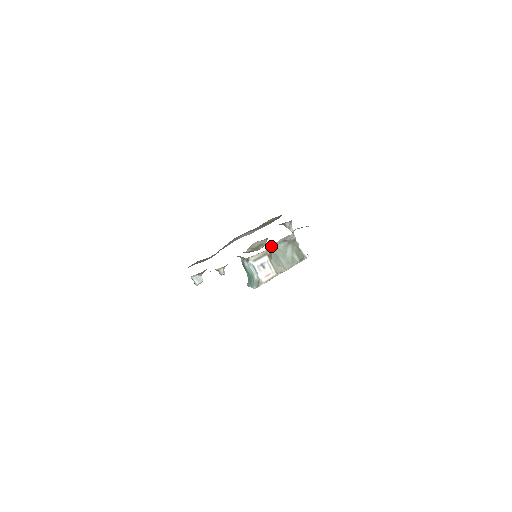
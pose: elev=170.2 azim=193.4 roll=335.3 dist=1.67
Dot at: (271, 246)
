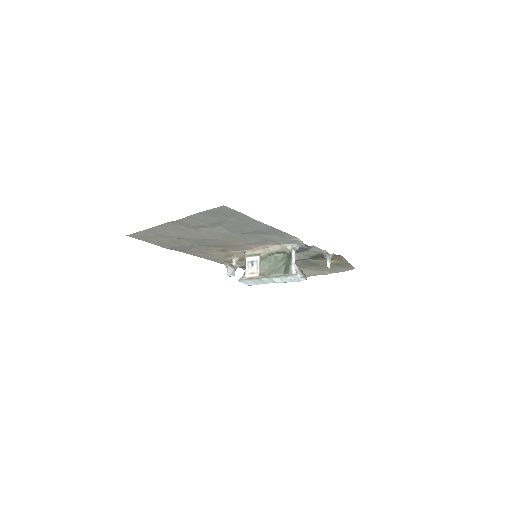
Dot at: (265, 249)
